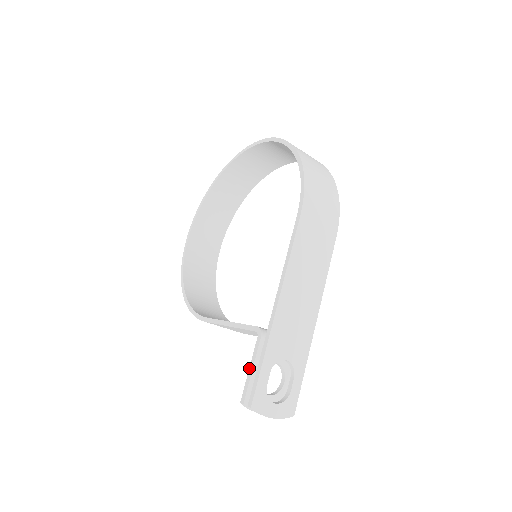
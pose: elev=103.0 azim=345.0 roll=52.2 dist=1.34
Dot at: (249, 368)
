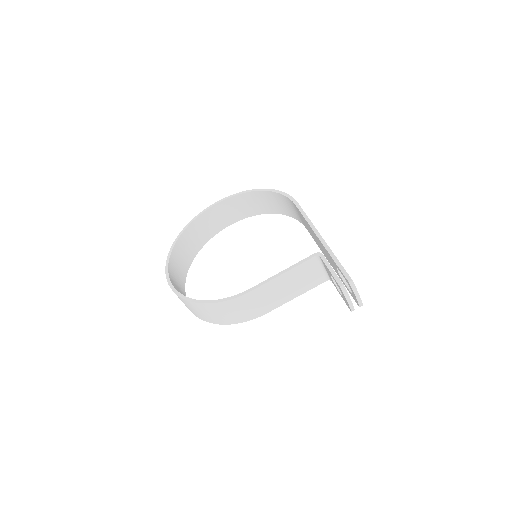
Dot at: (329, 270)
